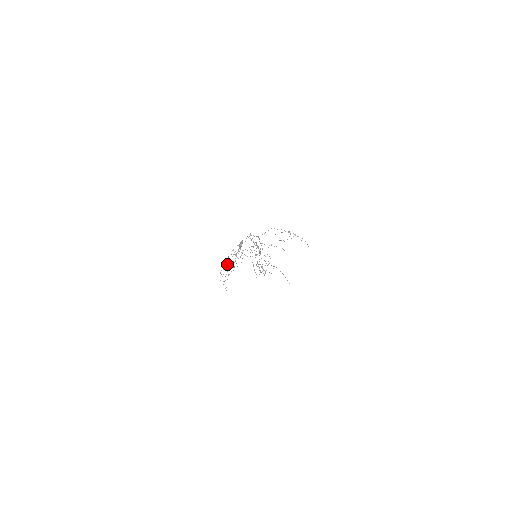
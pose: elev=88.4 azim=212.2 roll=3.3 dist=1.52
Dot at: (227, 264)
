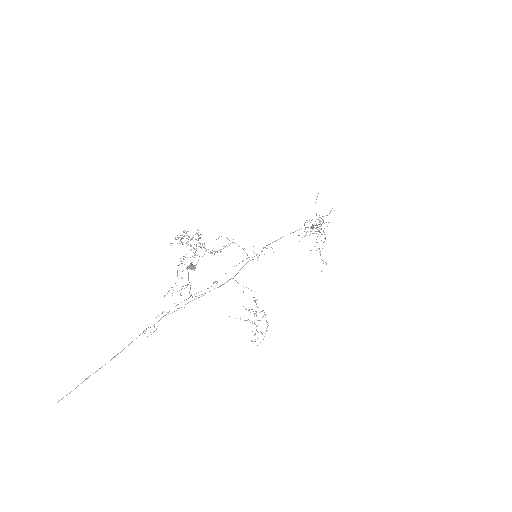
Dot at: occluded
